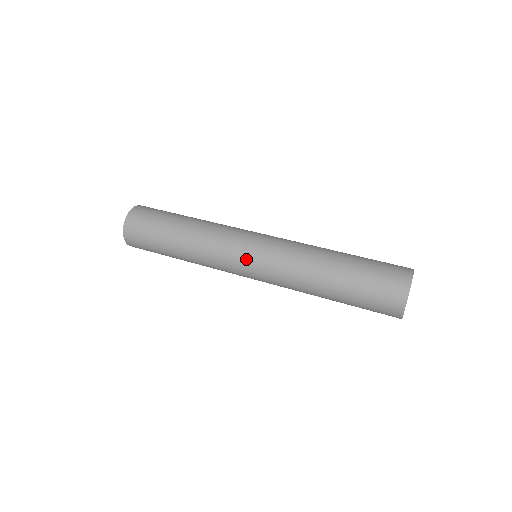
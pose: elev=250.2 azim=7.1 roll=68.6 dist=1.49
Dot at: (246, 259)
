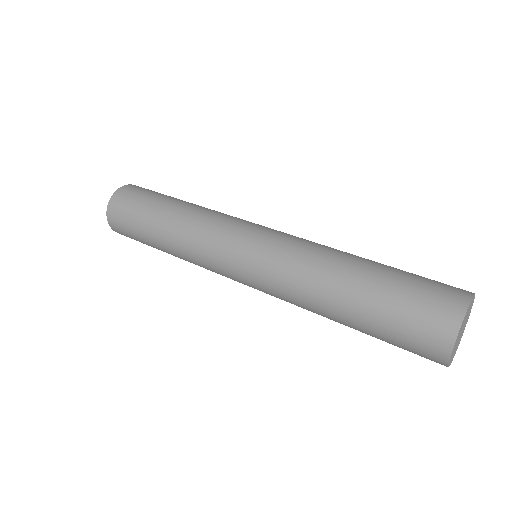
Dot at: (238, 279)
